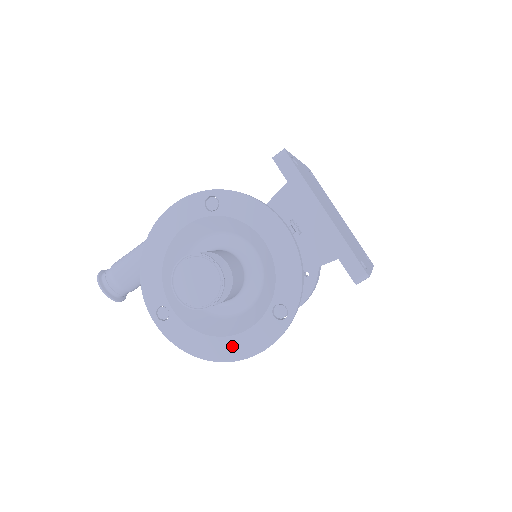
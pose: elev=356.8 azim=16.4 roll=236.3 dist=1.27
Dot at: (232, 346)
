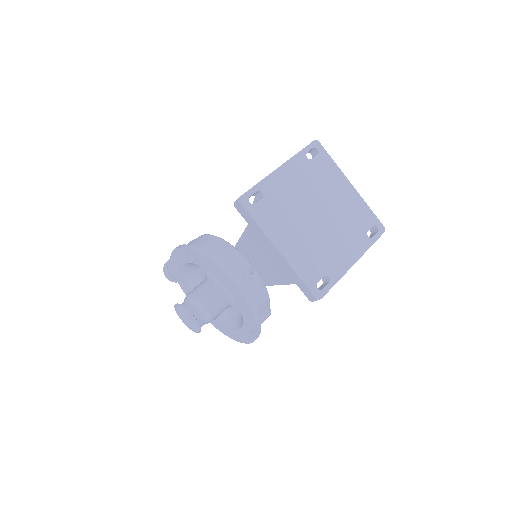
Dot at: (234, 334)
